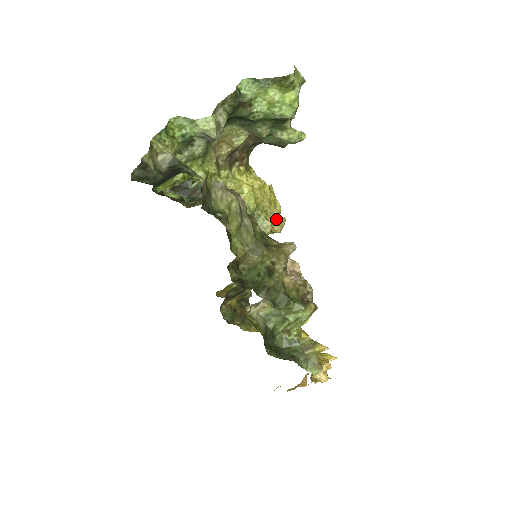
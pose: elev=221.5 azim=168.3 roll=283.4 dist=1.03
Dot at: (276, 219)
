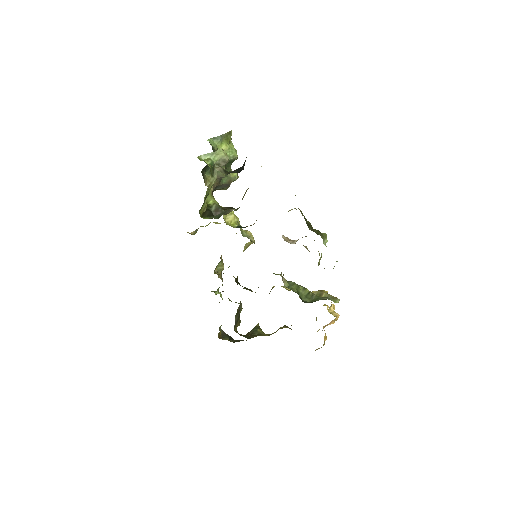
Dot at: occluded
